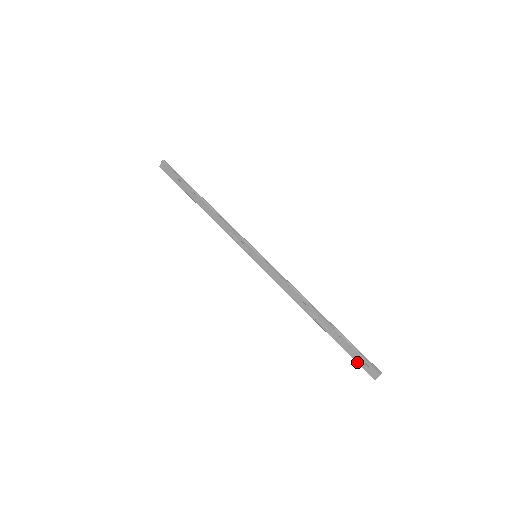
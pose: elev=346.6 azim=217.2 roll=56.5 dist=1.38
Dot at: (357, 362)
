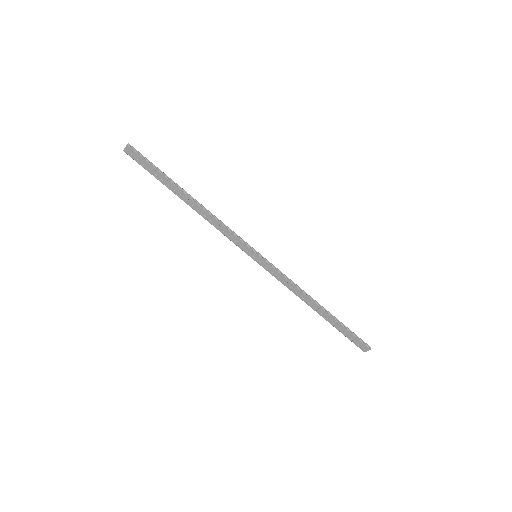
Dot at: (351, 341)
